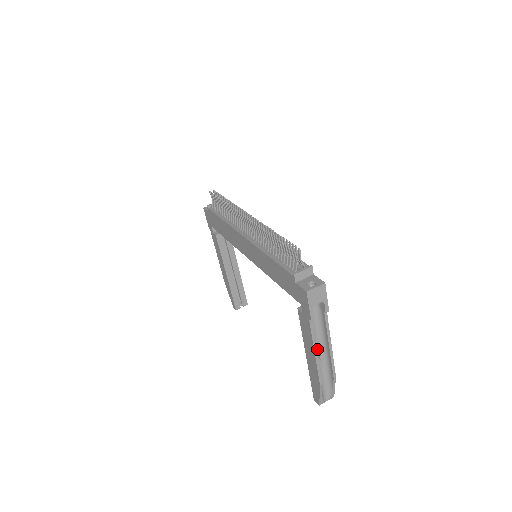
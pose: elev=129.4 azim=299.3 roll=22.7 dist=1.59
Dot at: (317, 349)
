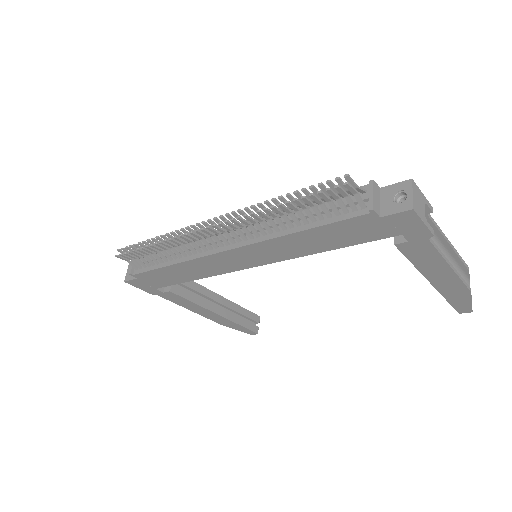
Dot at: occluded
